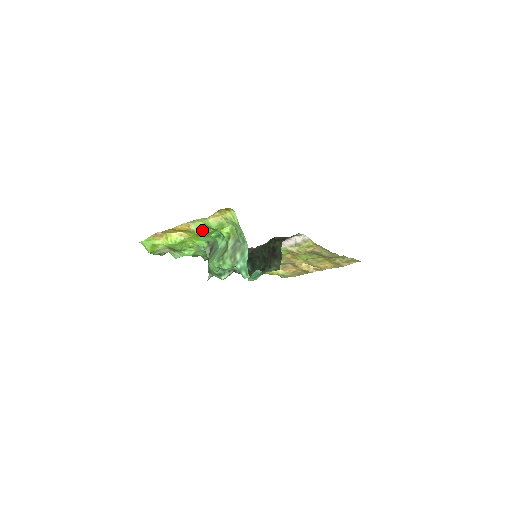
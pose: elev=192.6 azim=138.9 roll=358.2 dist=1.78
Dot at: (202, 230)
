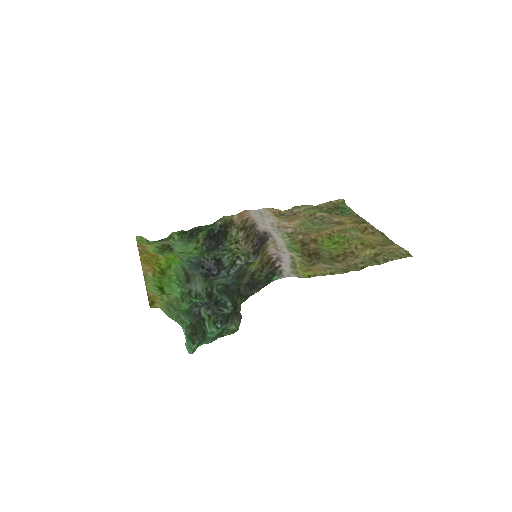
Dot at: (157, 282)
